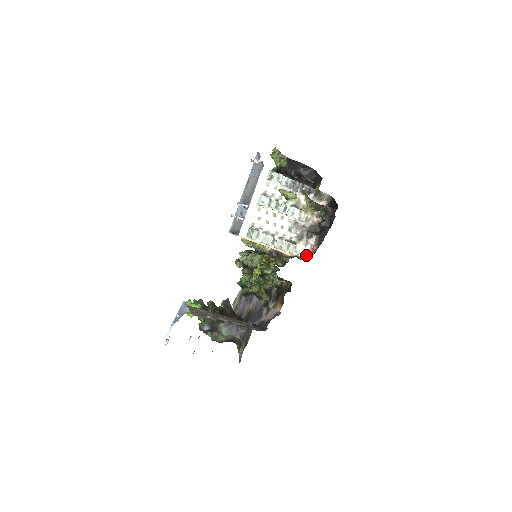
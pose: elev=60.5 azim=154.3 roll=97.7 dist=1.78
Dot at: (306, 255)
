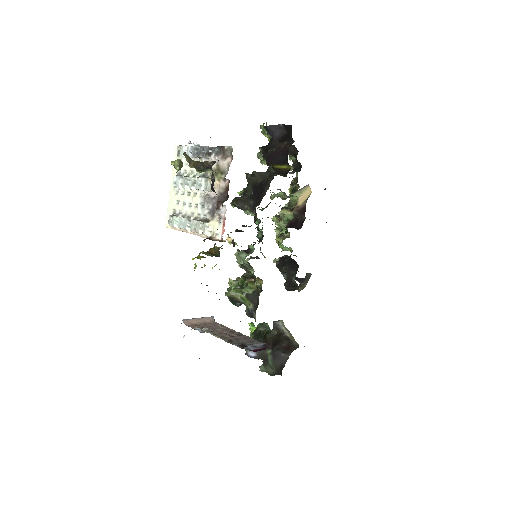
Dot at: (221, 234)
